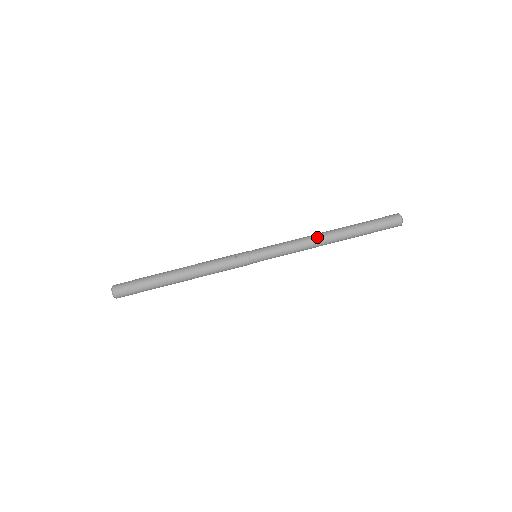
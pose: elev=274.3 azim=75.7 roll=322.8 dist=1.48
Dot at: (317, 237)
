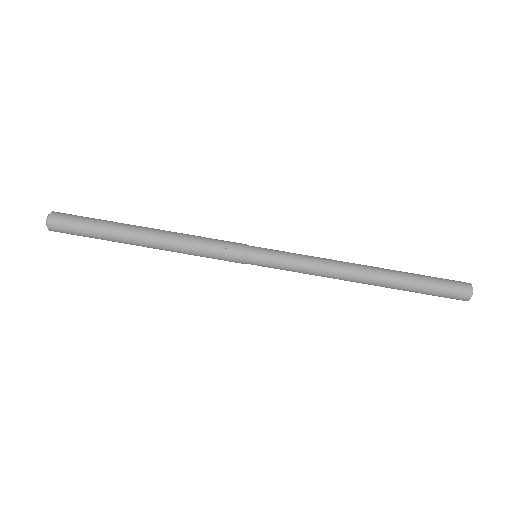
Dot at: (348, 269)
